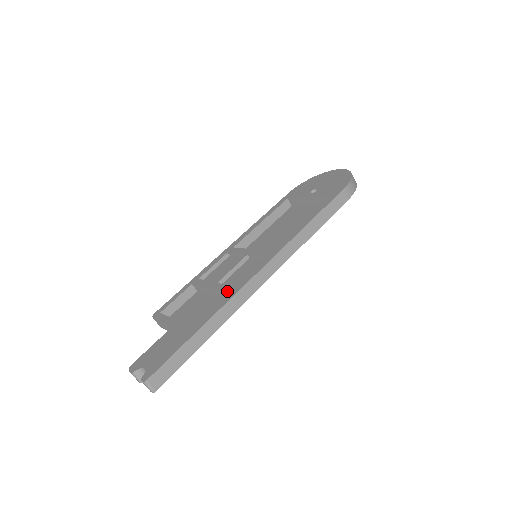
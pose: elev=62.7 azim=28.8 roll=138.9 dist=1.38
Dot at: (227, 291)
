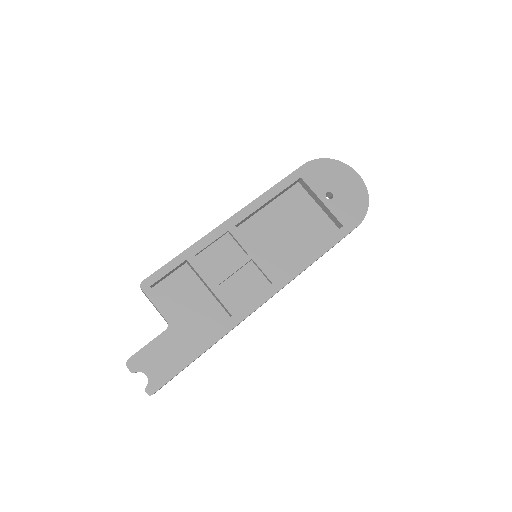
Dot at: (231, 312)
